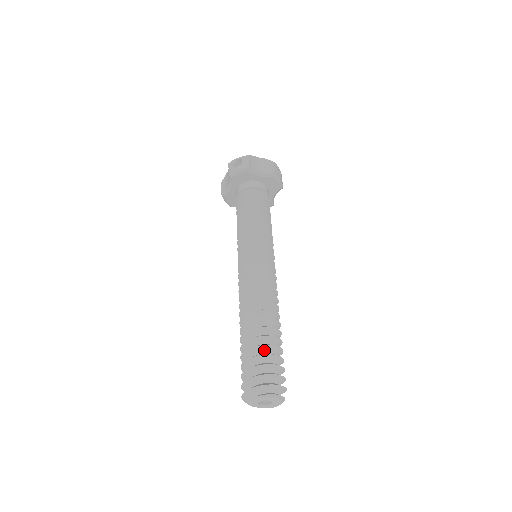
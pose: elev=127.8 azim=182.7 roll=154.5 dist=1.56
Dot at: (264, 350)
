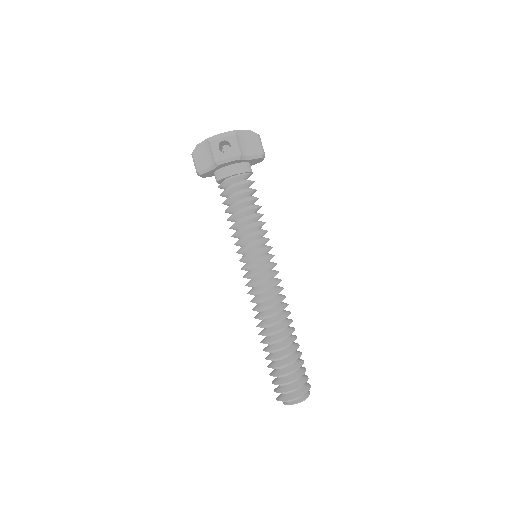
Dot at: (293, 363)
